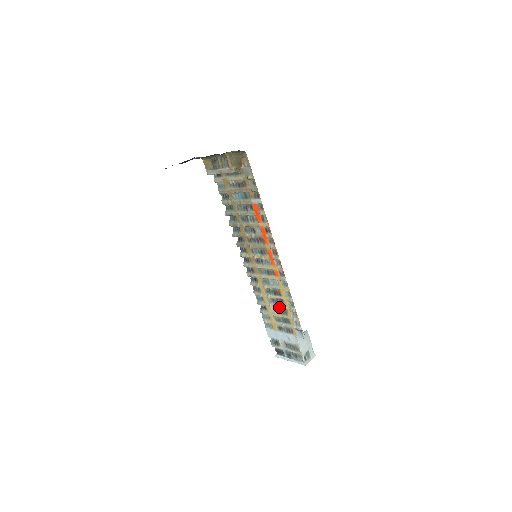
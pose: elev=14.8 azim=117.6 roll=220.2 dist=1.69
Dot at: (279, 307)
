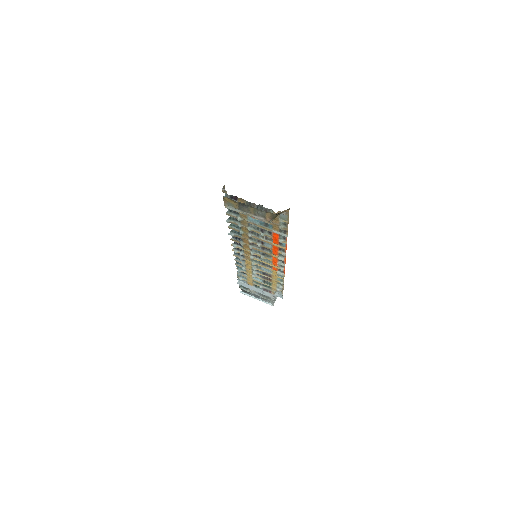
Dot at: (263, 280)
